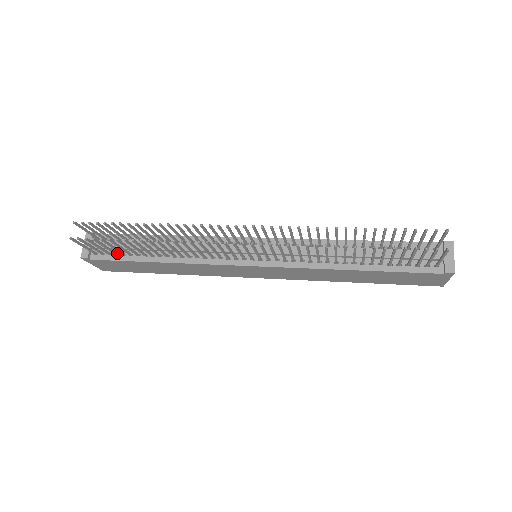
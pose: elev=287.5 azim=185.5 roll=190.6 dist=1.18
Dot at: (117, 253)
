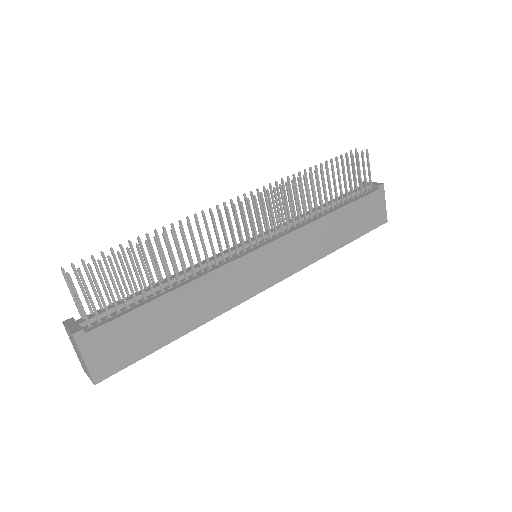
Dot at: (118, 311)
